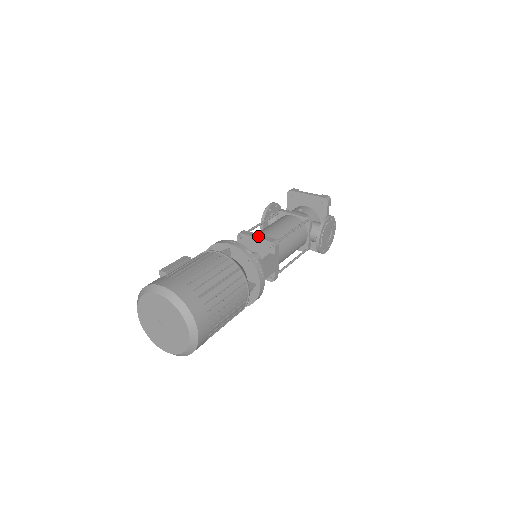
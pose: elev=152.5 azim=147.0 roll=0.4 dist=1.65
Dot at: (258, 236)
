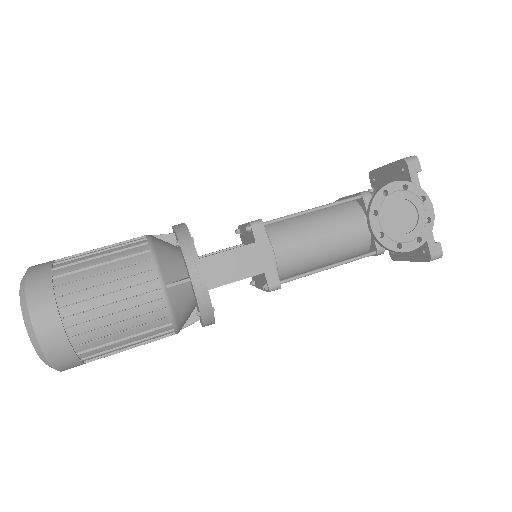
Dot at: occluded
